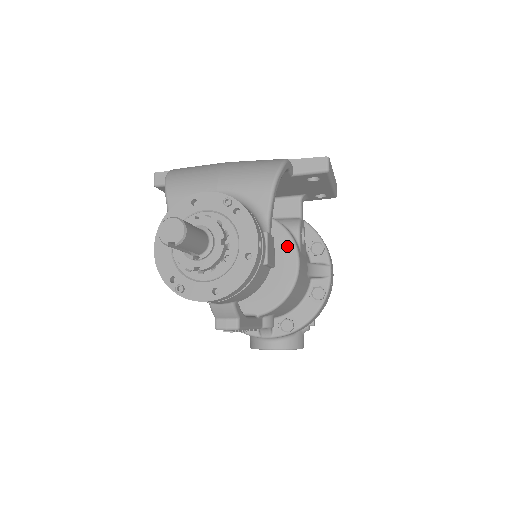
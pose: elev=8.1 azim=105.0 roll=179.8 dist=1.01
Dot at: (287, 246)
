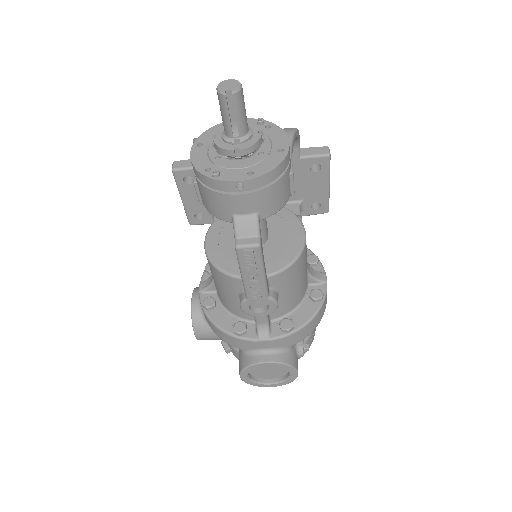
Dot at: (293, 222)
